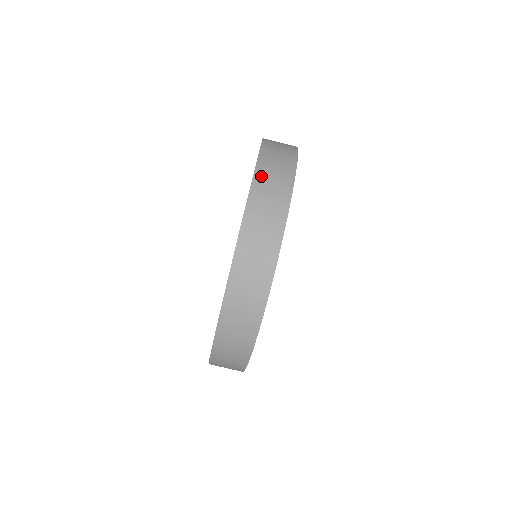
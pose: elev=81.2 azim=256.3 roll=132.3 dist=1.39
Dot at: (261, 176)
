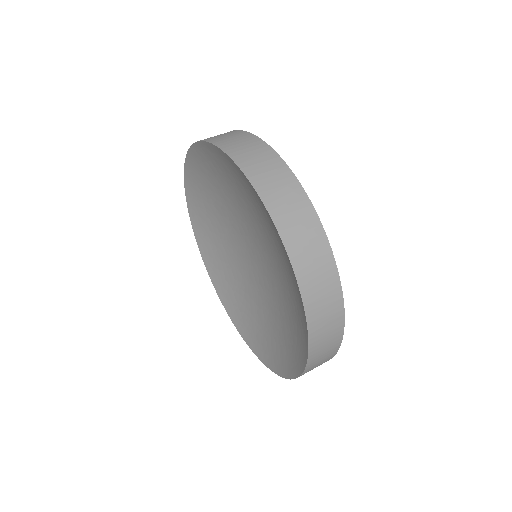
Dot at: occluded
